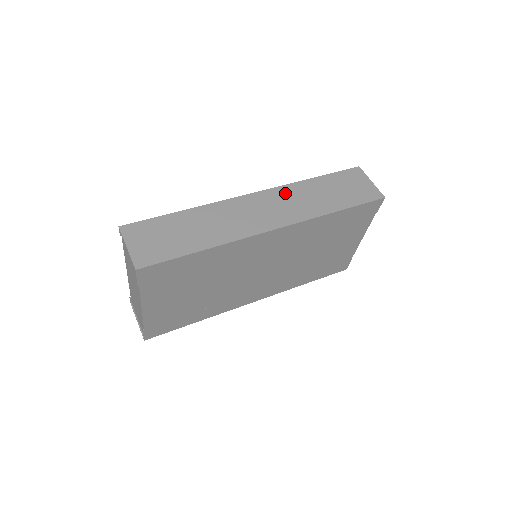
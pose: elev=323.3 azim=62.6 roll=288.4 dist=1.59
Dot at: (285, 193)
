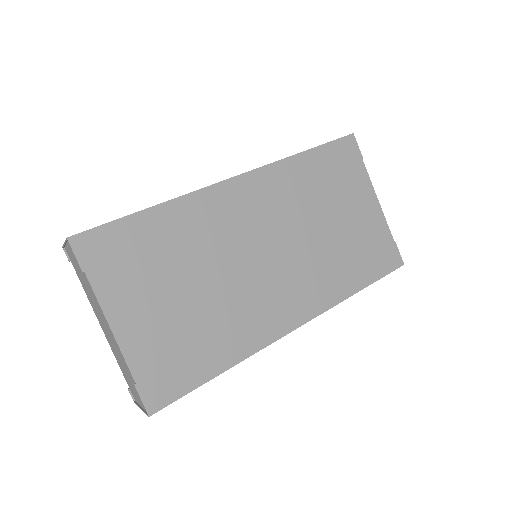
Dot at: occluded
